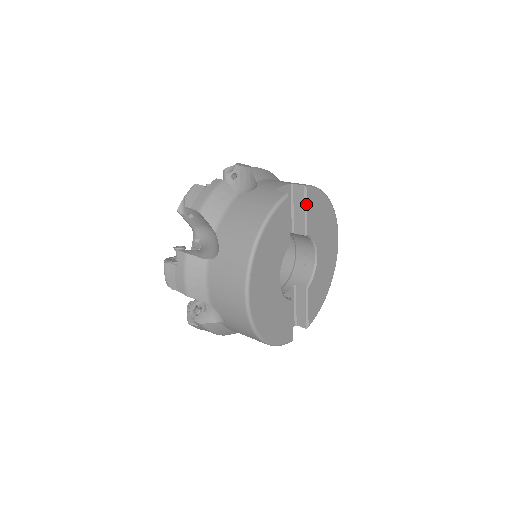
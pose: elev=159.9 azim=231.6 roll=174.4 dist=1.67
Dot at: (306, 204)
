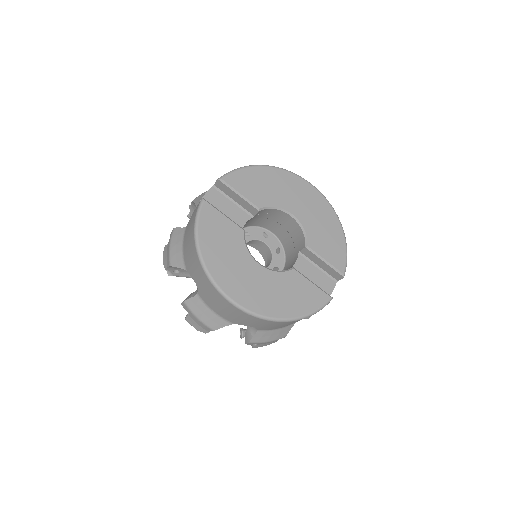
Dot at: (234, 189)
